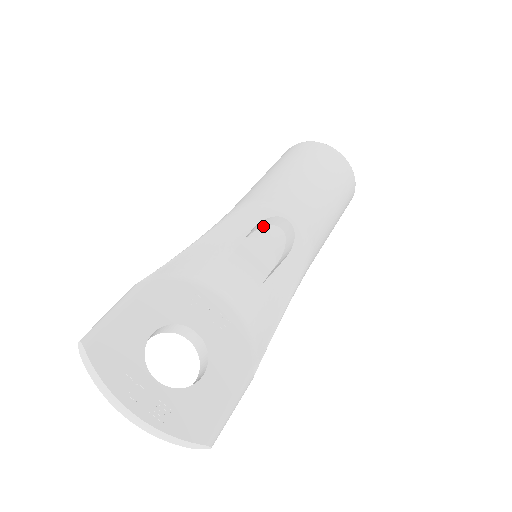
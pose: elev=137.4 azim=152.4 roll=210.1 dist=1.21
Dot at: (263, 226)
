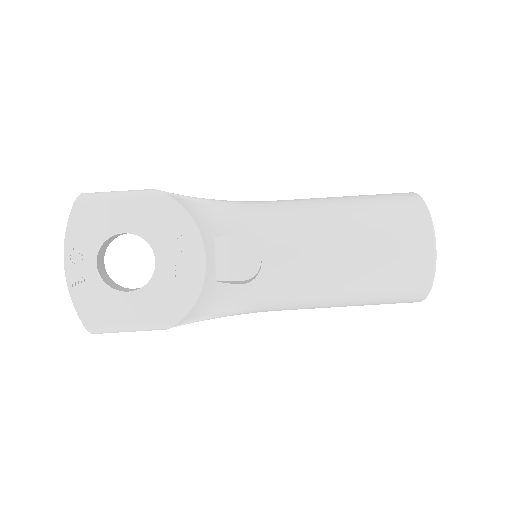
Dot at: occluded
